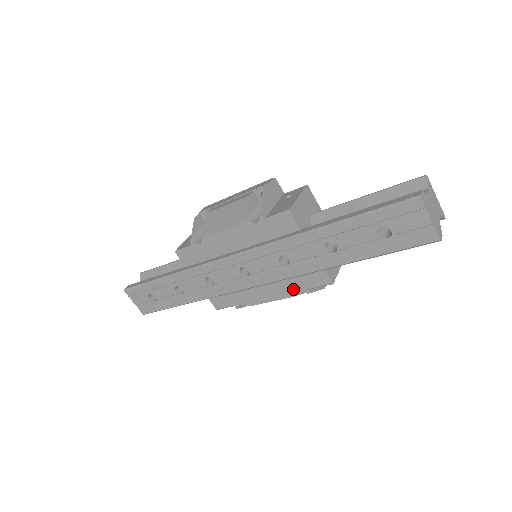
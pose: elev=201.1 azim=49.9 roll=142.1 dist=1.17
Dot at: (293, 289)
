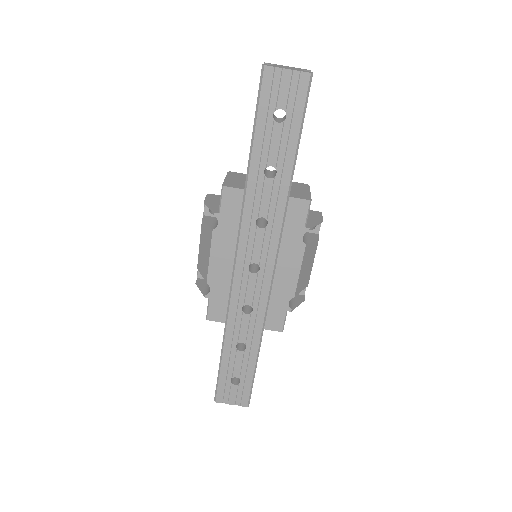
Dot at: (297, 241)
